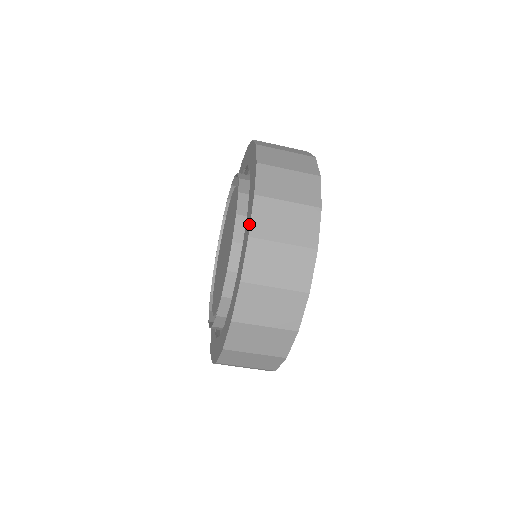
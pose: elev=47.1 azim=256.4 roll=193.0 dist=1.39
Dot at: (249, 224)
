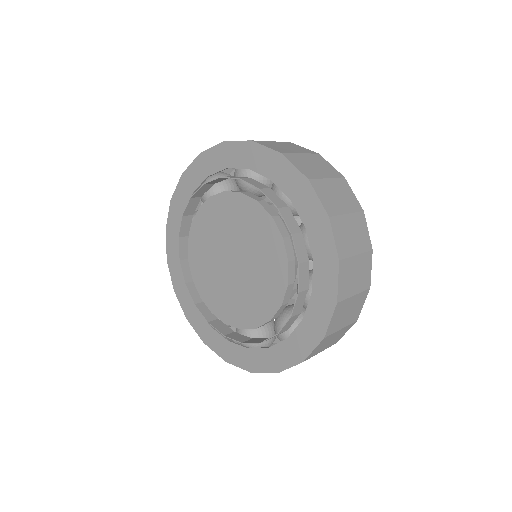
Dot at: (335, 289)
